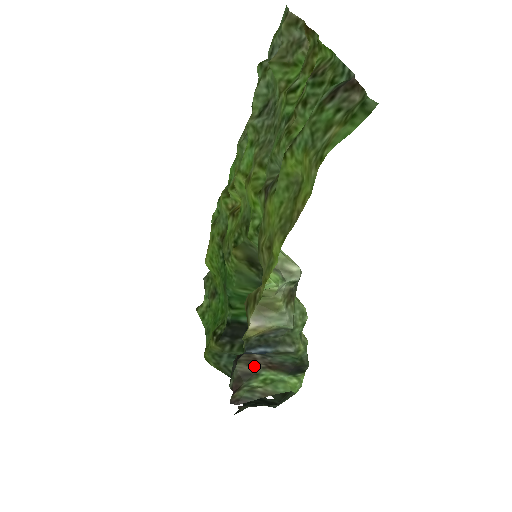
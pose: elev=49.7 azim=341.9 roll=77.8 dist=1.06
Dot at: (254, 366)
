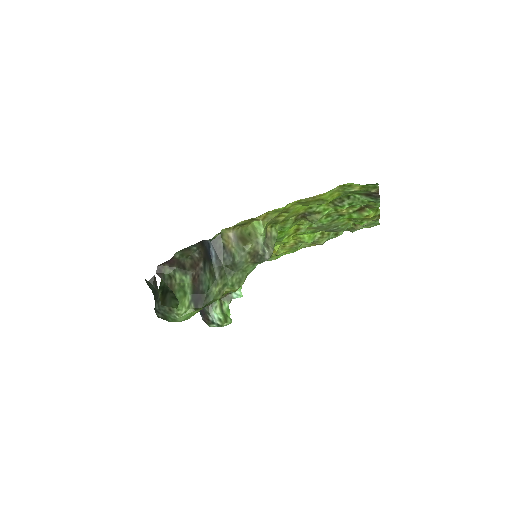
Dot at: (192, 268)
